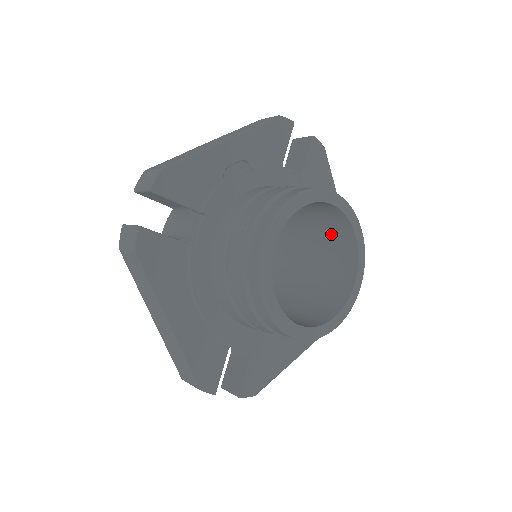
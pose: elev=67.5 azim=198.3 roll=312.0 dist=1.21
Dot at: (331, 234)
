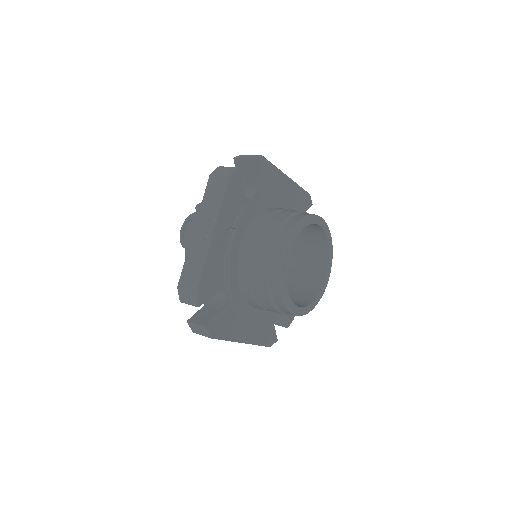
Dot at: occluded
